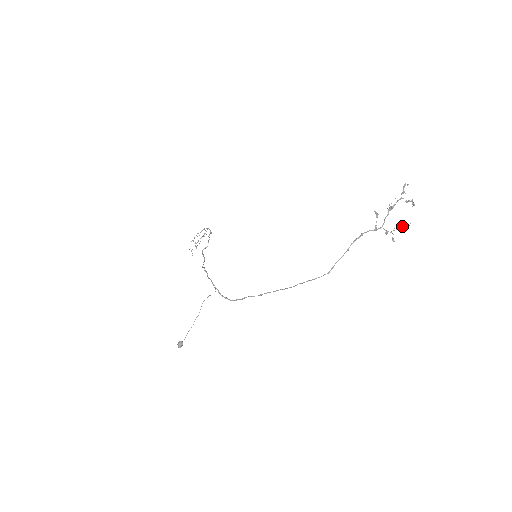
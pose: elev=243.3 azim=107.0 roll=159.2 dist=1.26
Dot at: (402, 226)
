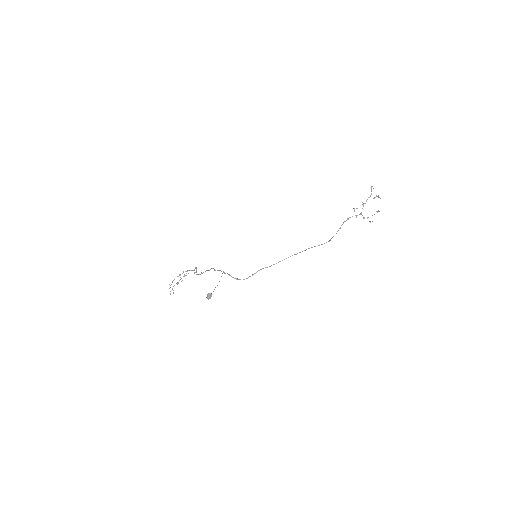
Dot at: (374, 214)
